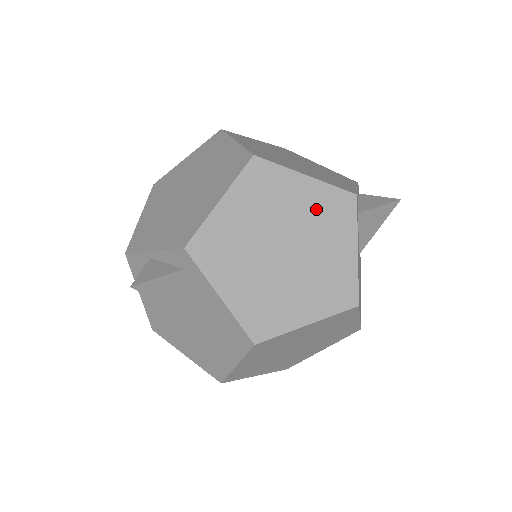
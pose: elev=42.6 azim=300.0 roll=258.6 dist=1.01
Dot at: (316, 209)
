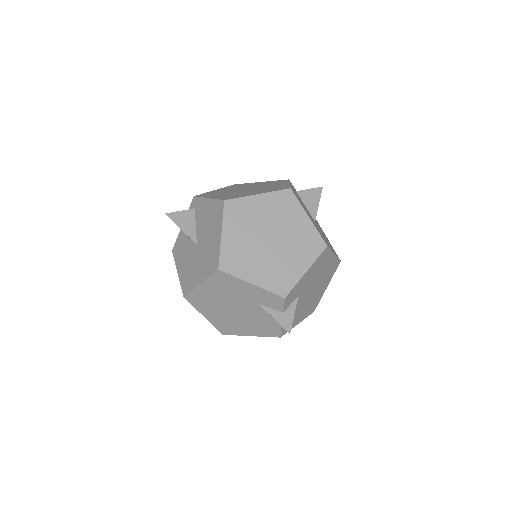
Dot at: (265, 184)
